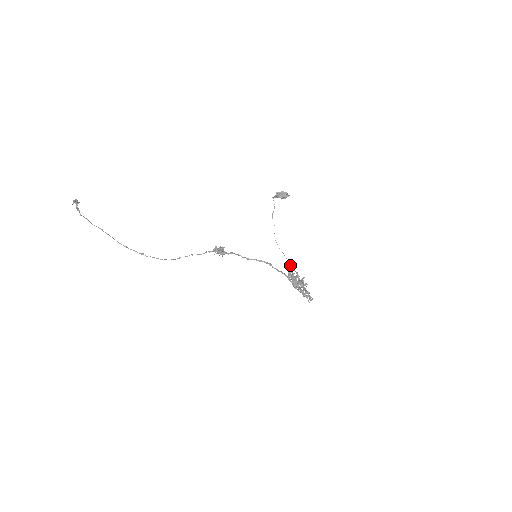
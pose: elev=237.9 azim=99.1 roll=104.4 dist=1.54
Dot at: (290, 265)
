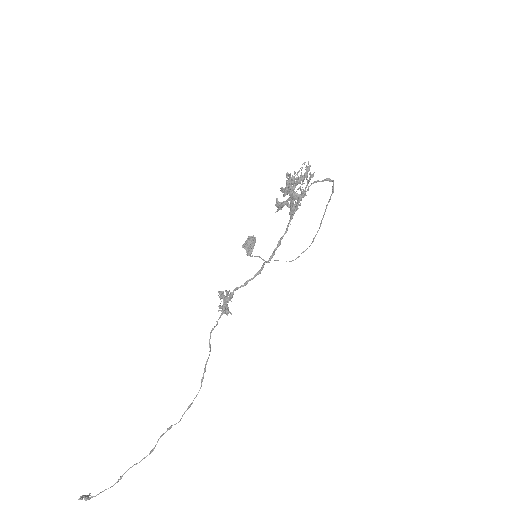
Dot at: (276, 206)
